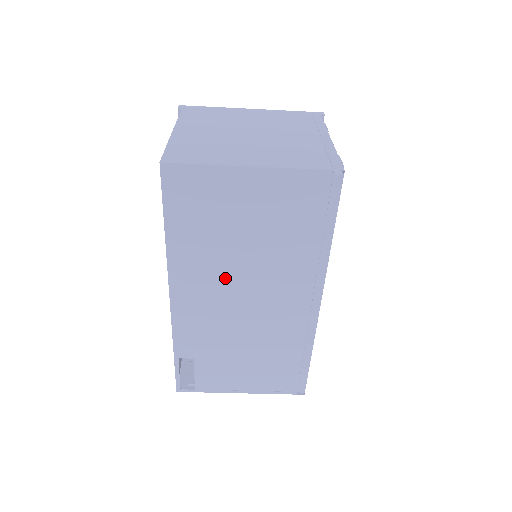
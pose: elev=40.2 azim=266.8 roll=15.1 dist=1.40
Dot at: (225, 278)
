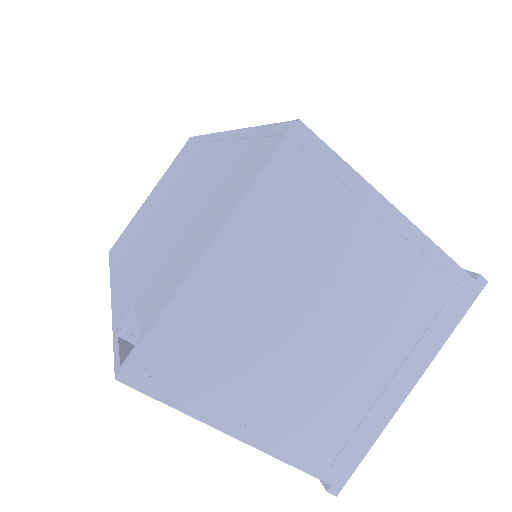
Dot at: (148, 228)
